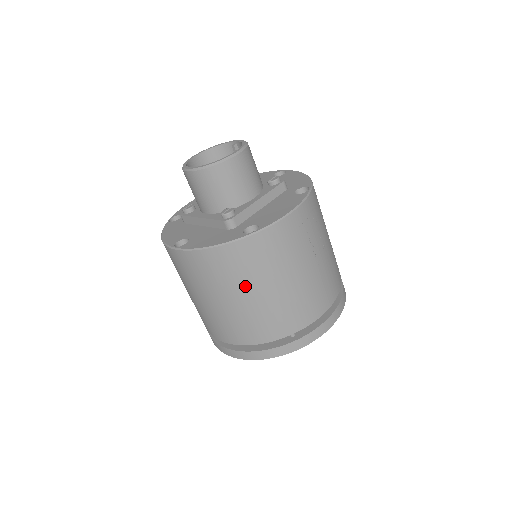
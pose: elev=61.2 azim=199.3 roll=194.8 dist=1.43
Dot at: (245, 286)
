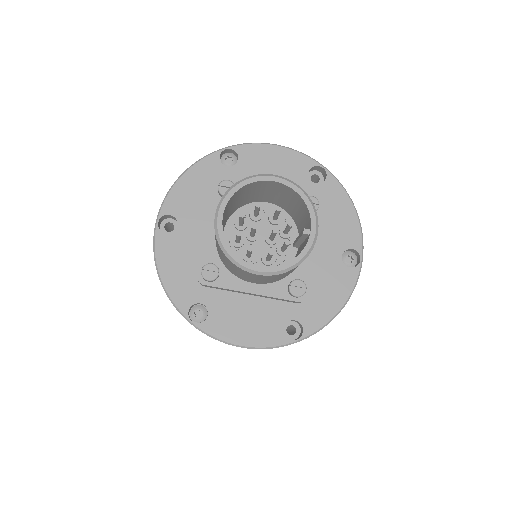
Dot at: occluded
